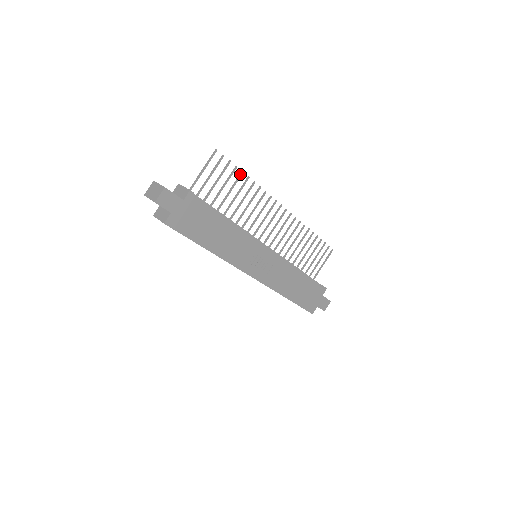
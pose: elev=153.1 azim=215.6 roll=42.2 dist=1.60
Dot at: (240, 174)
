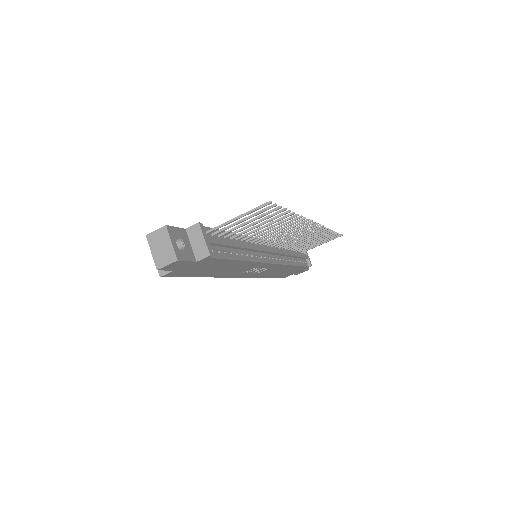
Dot at: (285, 213)
